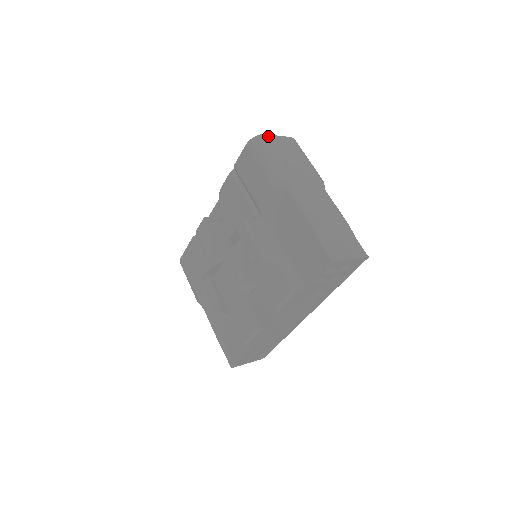
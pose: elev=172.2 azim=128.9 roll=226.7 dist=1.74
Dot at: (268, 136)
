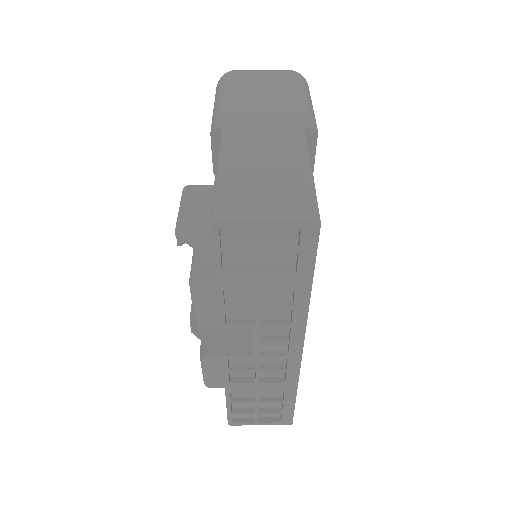
Dot at: (241, 71)
